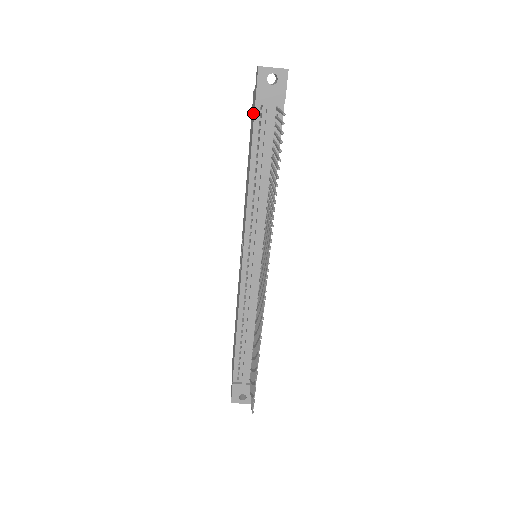
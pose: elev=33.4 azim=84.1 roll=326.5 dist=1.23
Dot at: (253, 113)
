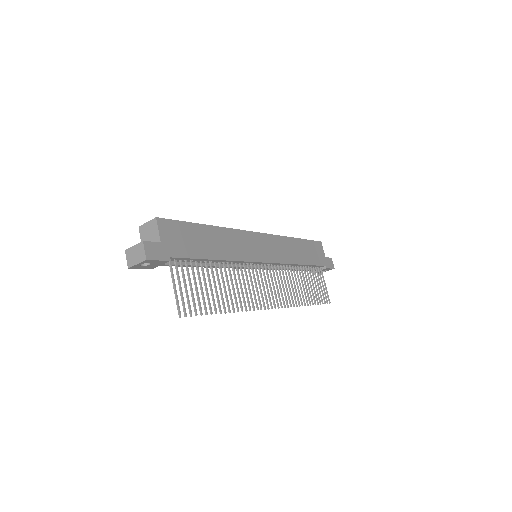
Dot at: occluded
